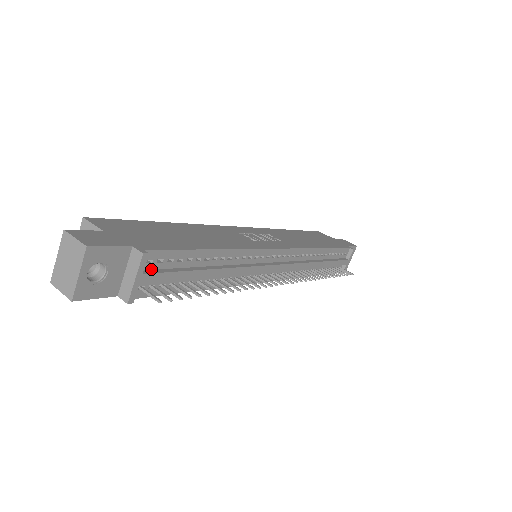
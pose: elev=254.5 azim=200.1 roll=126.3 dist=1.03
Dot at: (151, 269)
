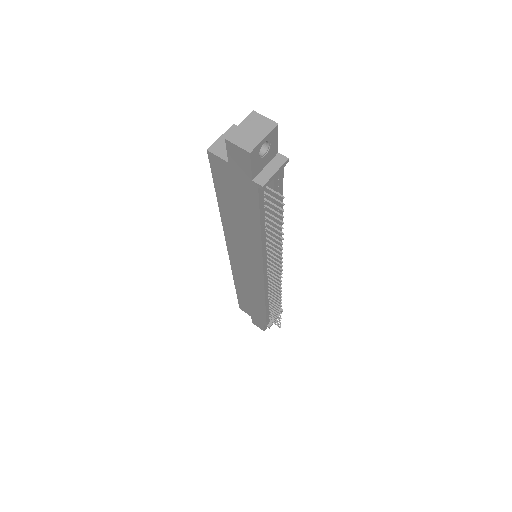
Dot at: occluded
